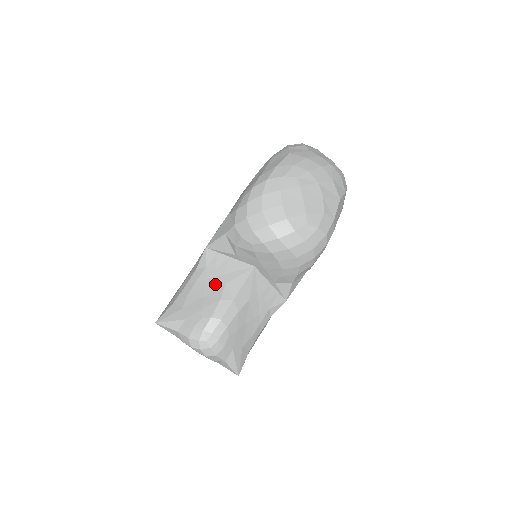
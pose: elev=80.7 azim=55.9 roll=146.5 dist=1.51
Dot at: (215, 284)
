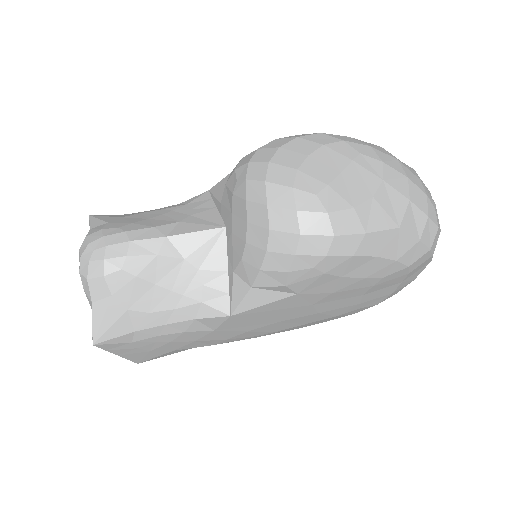
Dot at: (173, 217)
